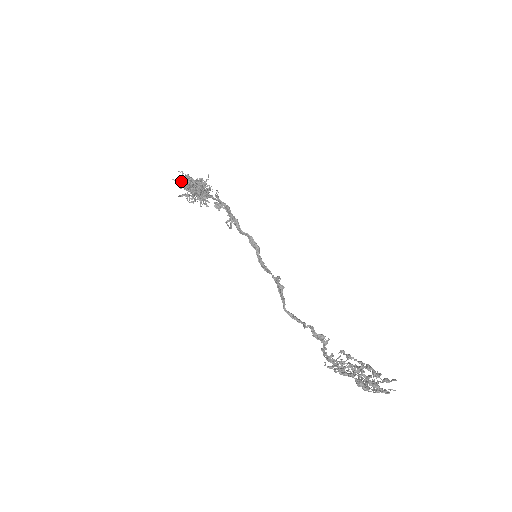
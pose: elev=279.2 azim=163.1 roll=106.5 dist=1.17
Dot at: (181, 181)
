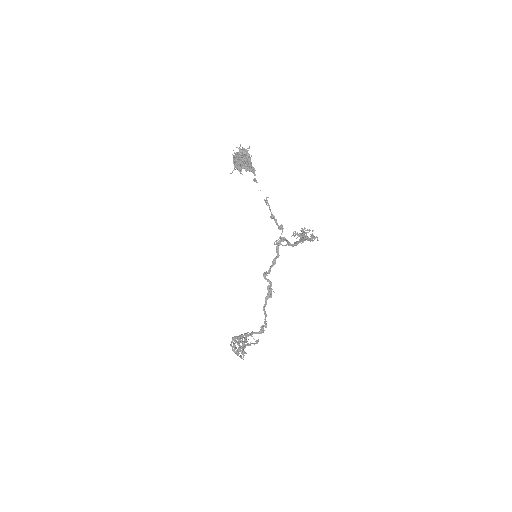
Dot at: (244, 153)
